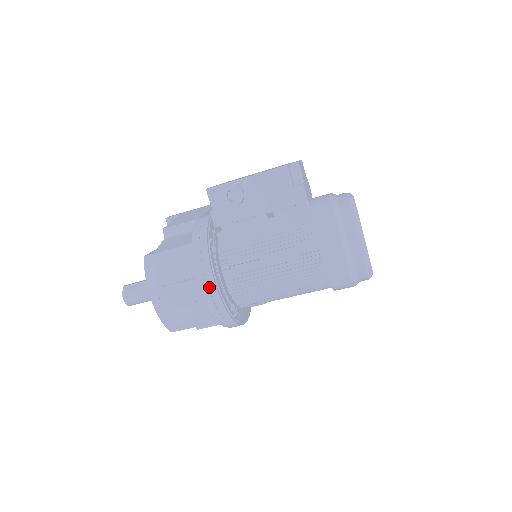
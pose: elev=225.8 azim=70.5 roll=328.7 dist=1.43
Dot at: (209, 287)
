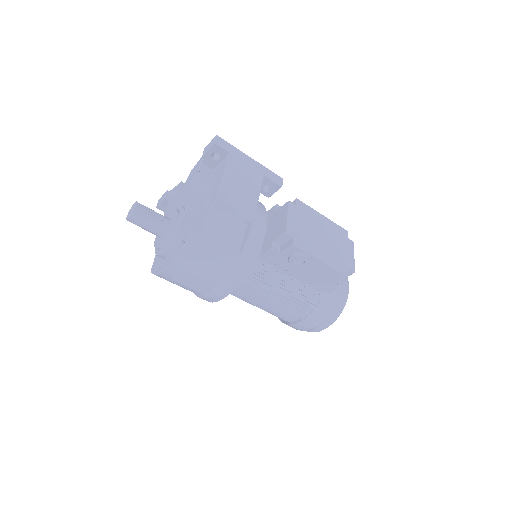
Dot at: (218, 296)
